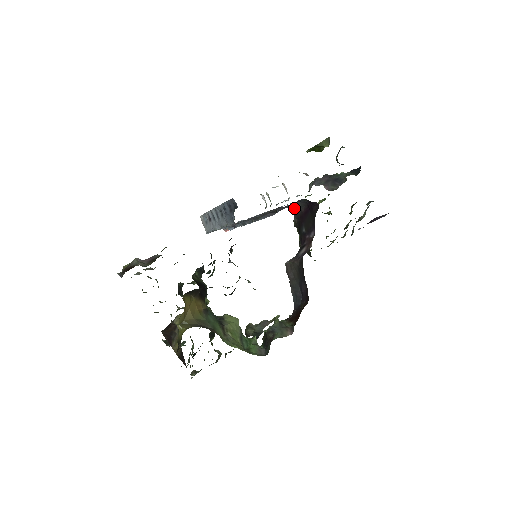
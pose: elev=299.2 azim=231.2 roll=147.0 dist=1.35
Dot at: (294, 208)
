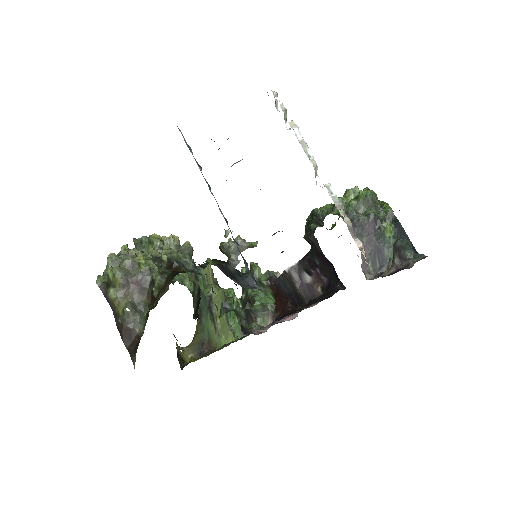
Dot at: (318, 244)
